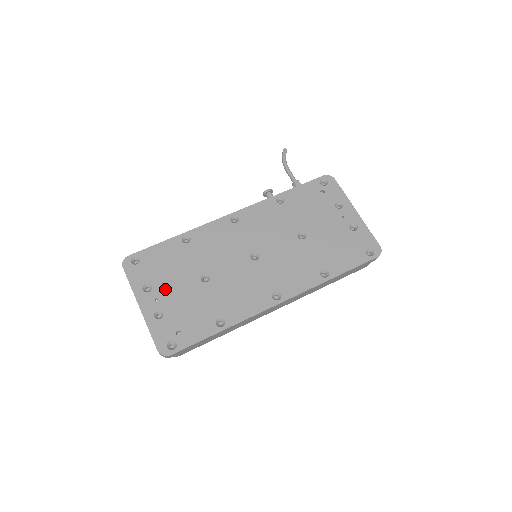
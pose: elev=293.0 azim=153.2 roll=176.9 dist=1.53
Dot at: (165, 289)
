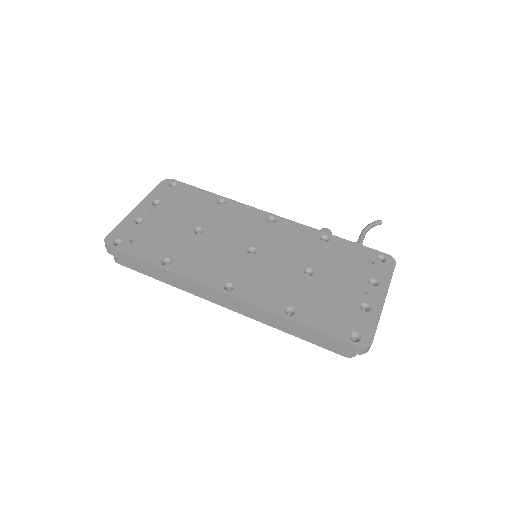
Dot at: (165, 213)
